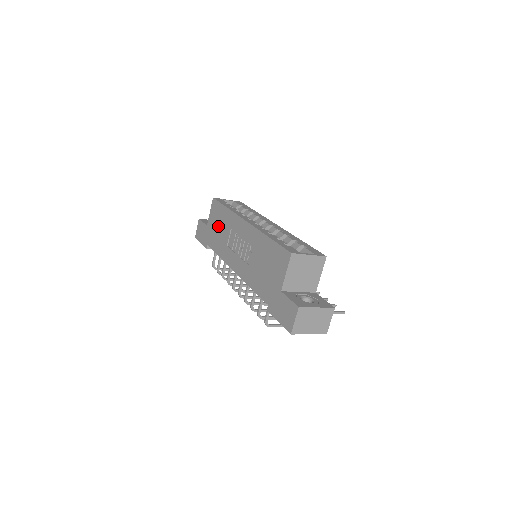
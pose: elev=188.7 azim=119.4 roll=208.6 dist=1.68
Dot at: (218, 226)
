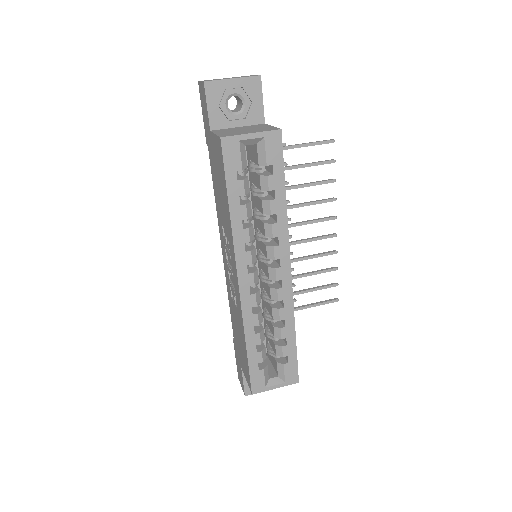
Dot at: (219, 184)
